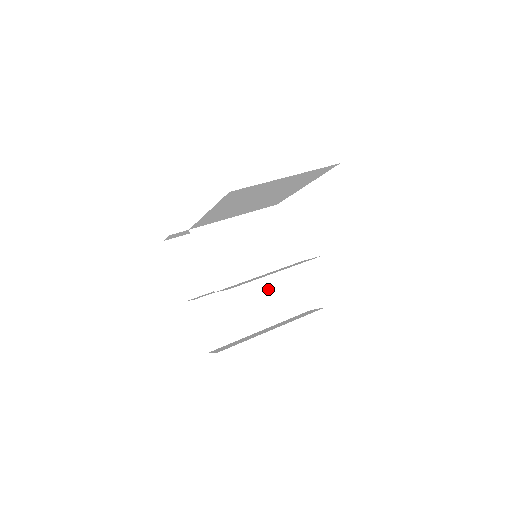
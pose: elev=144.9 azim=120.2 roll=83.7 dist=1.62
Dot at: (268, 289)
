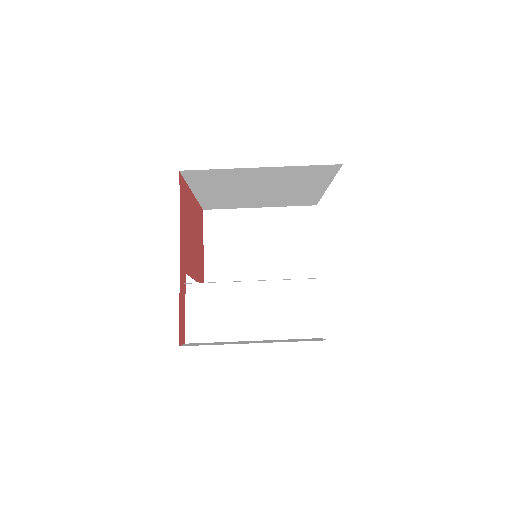
Dot at: (281, 298)
